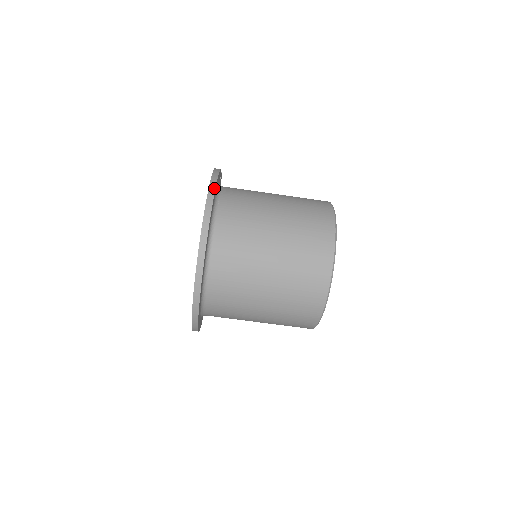
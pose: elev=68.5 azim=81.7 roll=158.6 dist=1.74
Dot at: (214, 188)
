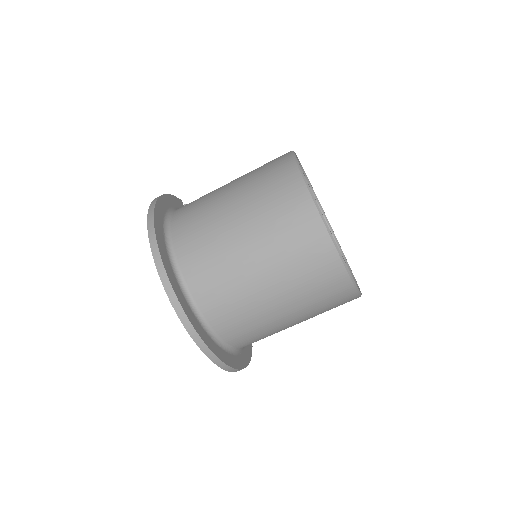
Dot at: (154, 203)
